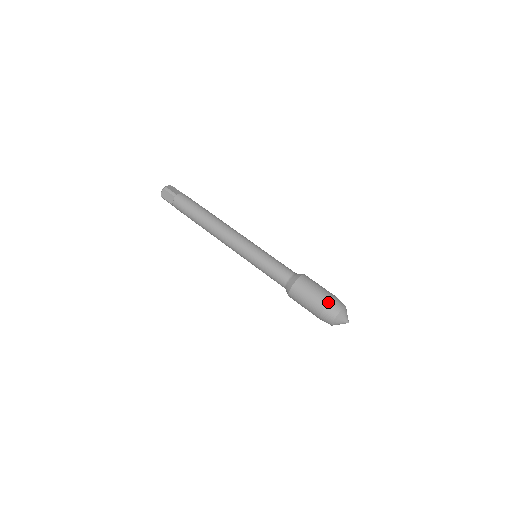
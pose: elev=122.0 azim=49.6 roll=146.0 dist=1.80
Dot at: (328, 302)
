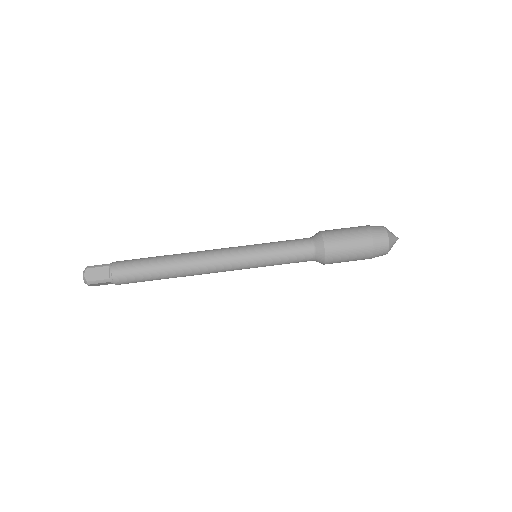
Dot at: (372, 250)
